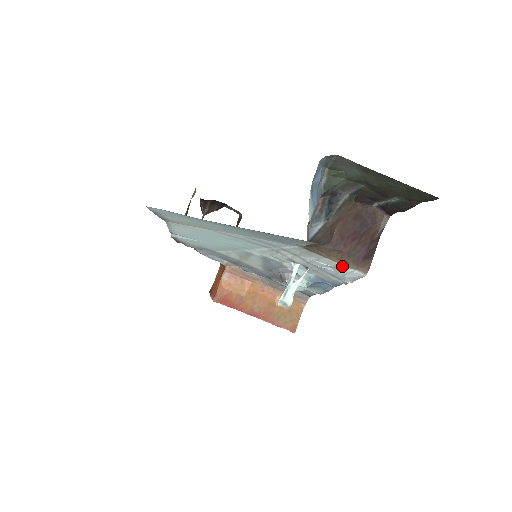
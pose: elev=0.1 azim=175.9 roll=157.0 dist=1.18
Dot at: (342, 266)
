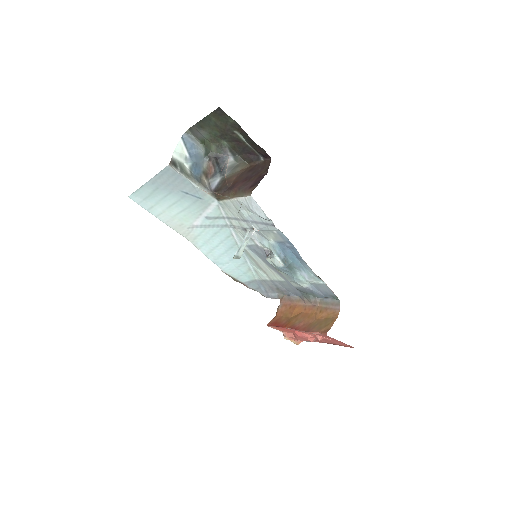
Dot at: (239, 199)
